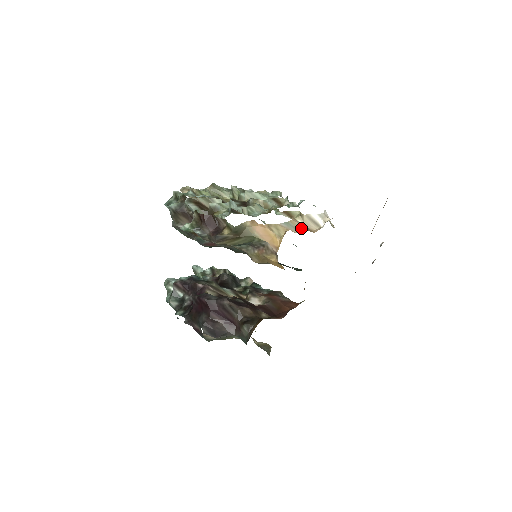
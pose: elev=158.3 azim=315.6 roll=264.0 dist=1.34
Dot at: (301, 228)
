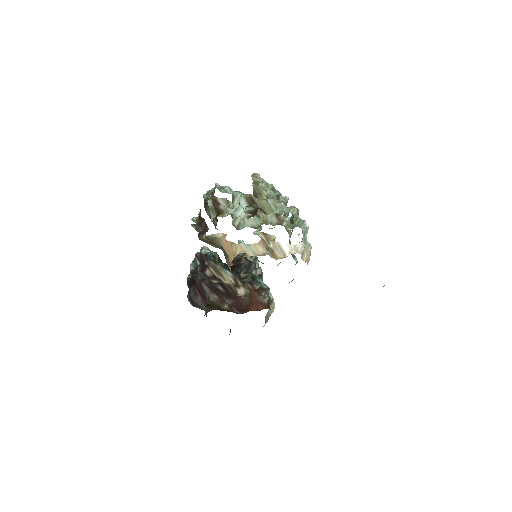
Dot at: (260, 253)
